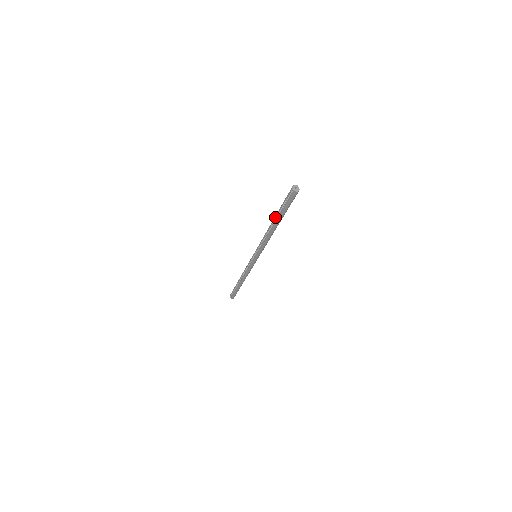
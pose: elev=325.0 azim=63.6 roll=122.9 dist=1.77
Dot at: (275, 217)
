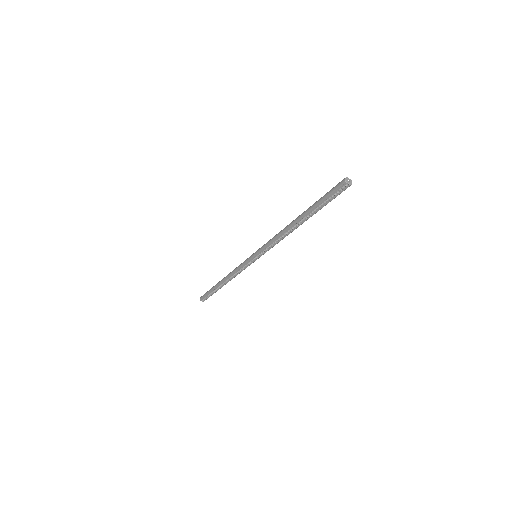
Dot at: (305, 216)
